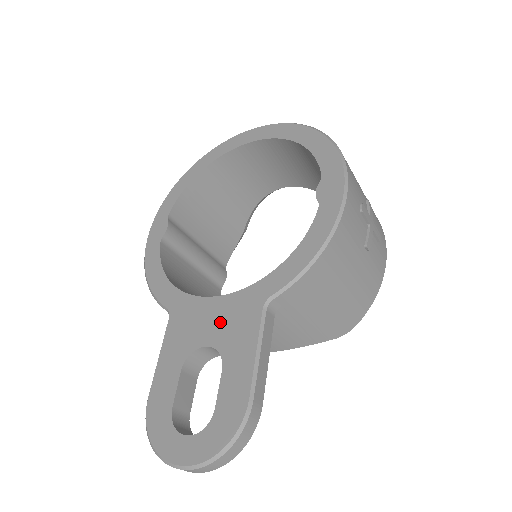
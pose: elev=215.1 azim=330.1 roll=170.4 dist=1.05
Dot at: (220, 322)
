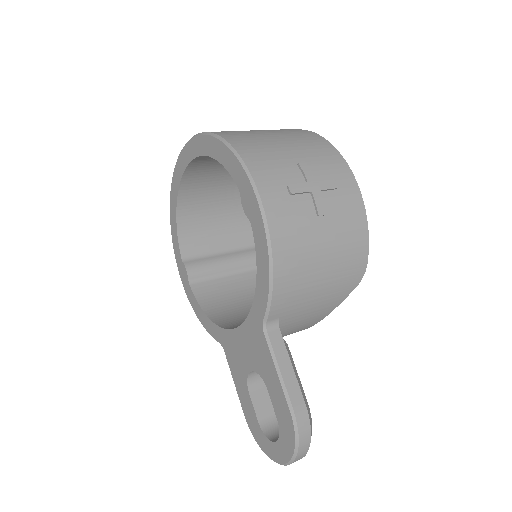
Dot at: (249, 350)
